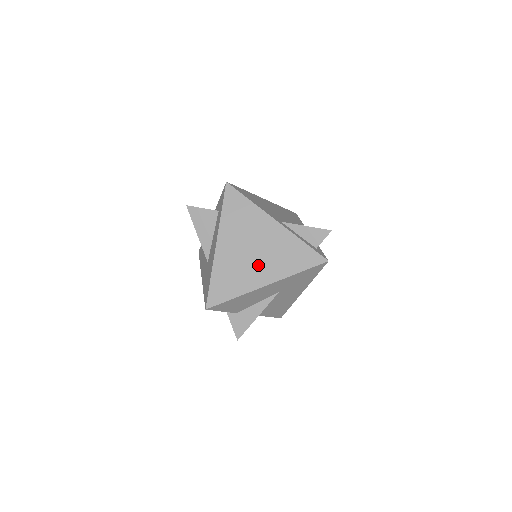
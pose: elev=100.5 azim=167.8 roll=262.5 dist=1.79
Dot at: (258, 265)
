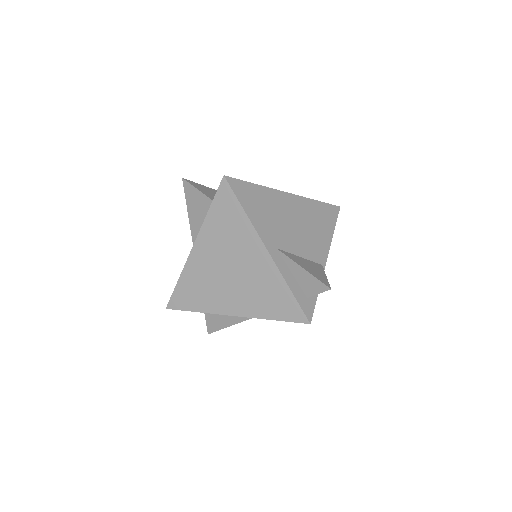
Dot at: (230, 290)
